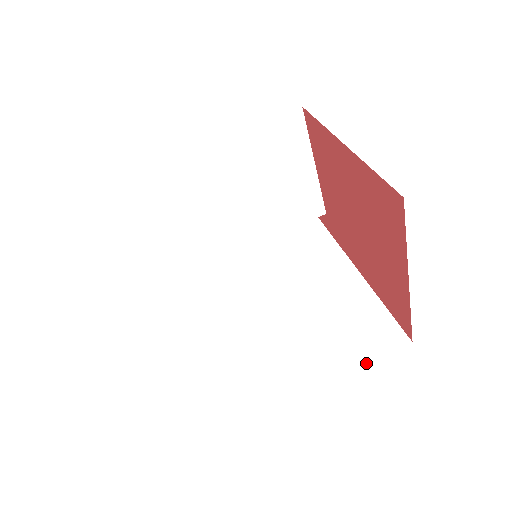
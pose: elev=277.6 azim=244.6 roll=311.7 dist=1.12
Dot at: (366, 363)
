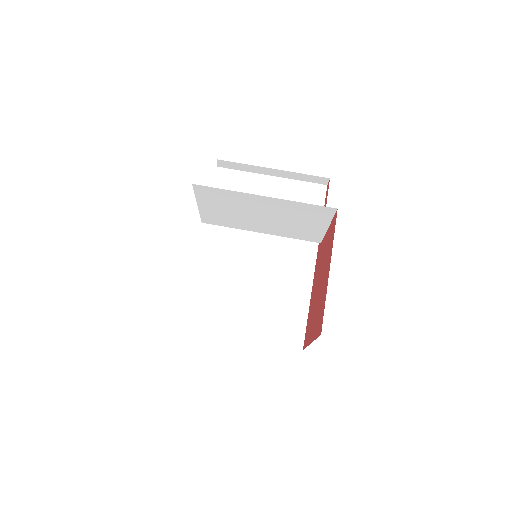
Dot at: (273, 344)
